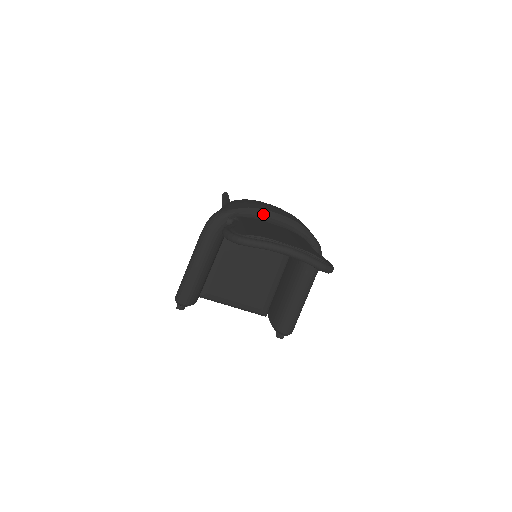
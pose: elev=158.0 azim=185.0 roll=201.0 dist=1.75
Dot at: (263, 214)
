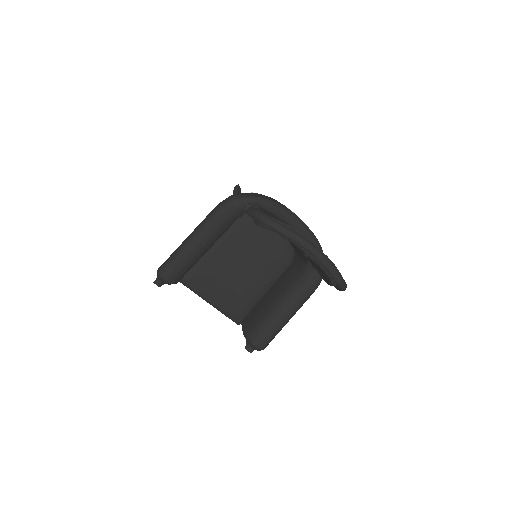
Dot at: (284, 212)
